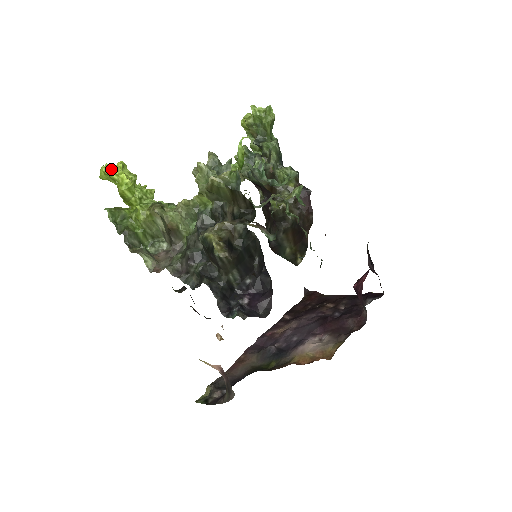
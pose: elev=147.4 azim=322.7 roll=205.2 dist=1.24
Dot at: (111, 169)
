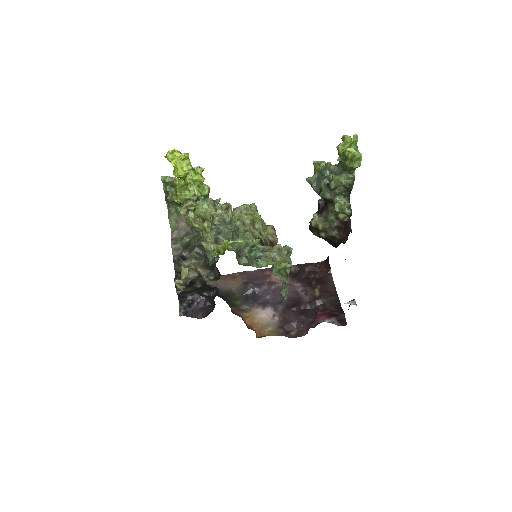
Dot at: (175, 156)
